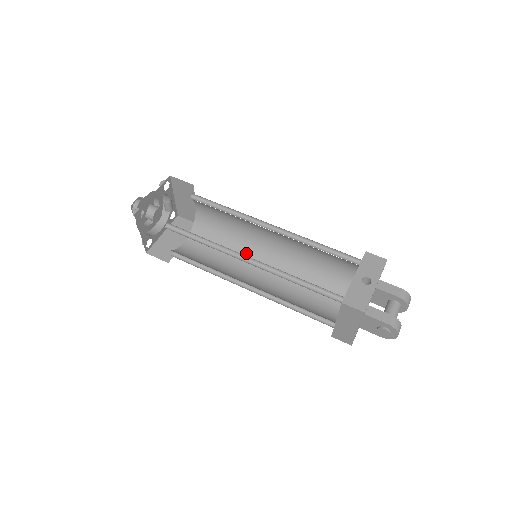
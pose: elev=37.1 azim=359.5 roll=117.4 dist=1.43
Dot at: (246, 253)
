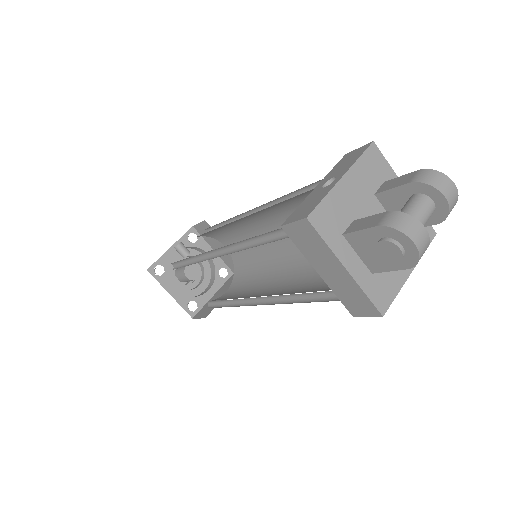
Dot at: (274, 269)
